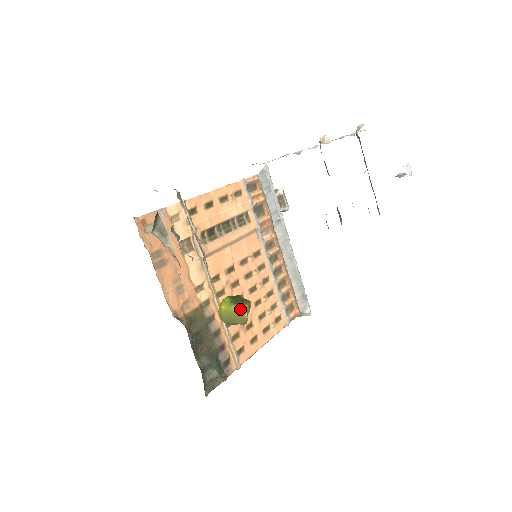
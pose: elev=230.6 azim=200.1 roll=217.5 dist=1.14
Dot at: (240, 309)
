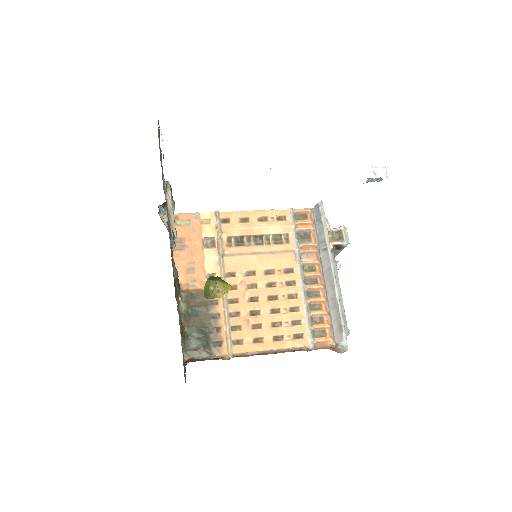
Dot at: (209, 283)
